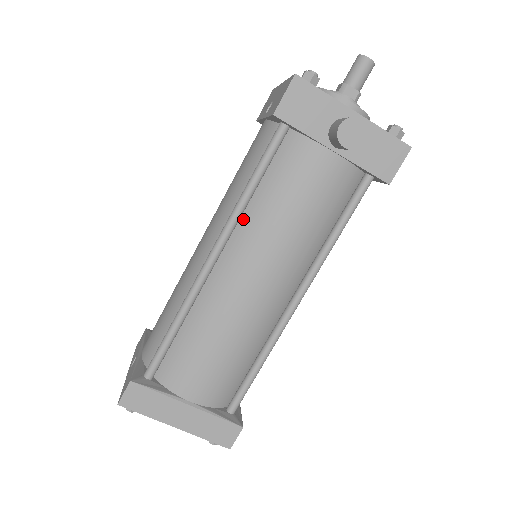
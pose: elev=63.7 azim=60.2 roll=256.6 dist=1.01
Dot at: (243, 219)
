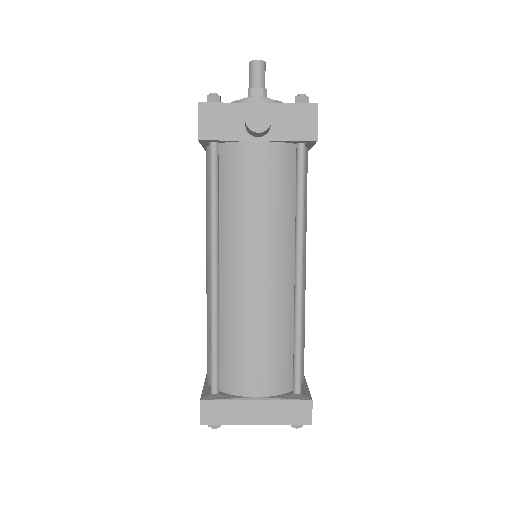
Dot at: (221, 230)
